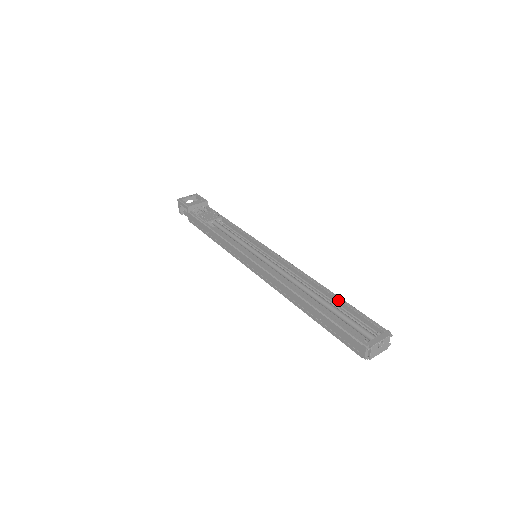
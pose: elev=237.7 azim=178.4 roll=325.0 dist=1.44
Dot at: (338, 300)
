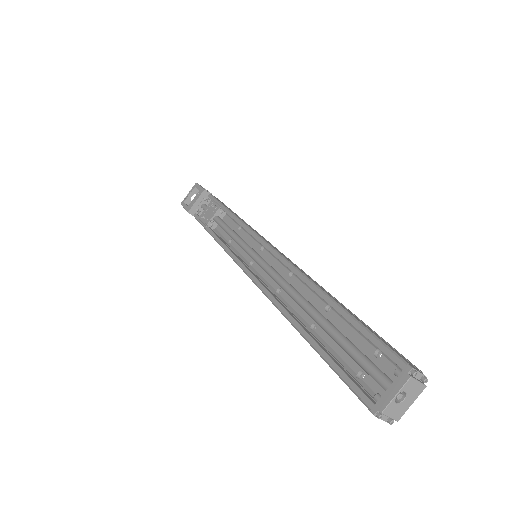
Dot at: occluded
